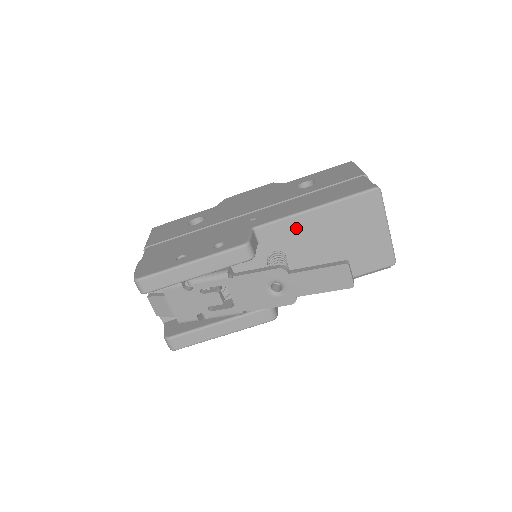
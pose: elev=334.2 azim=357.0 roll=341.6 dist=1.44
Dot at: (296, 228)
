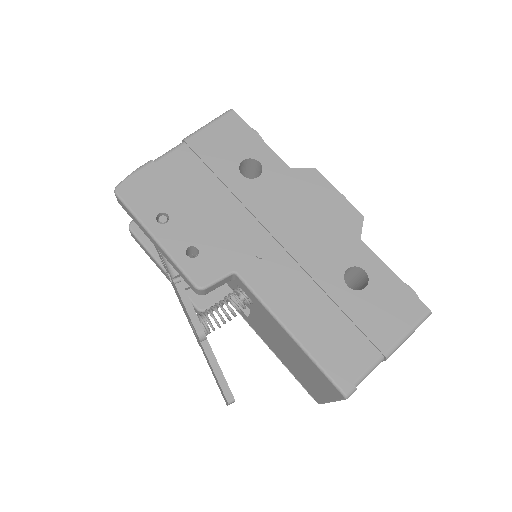
Dot at: (266, 315)
